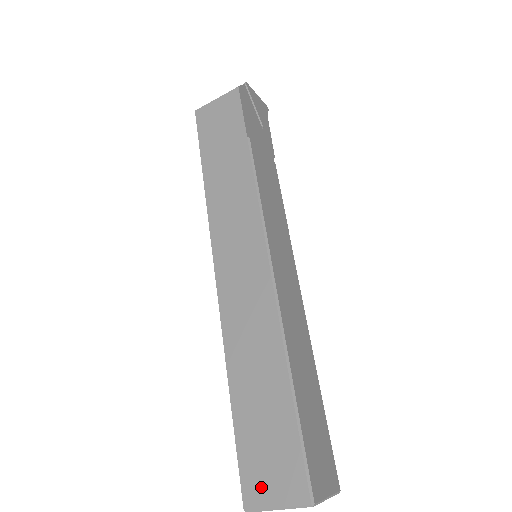
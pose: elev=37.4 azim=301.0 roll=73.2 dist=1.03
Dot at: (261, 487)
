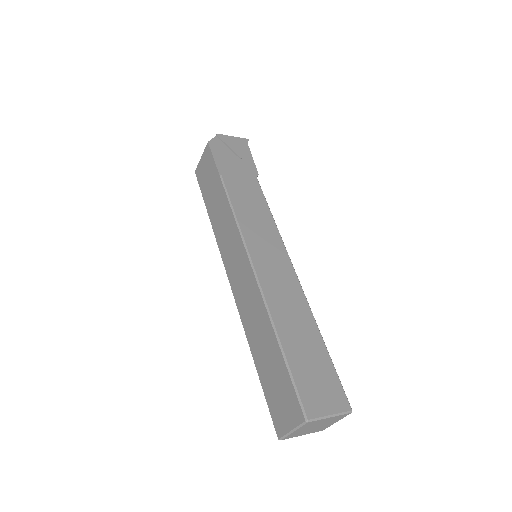
Dot at: (281, 419)
